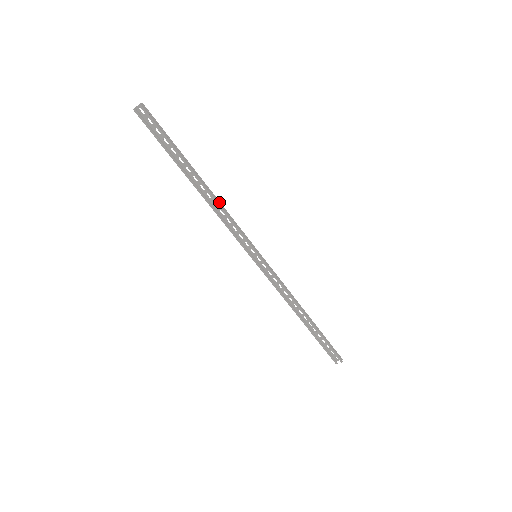
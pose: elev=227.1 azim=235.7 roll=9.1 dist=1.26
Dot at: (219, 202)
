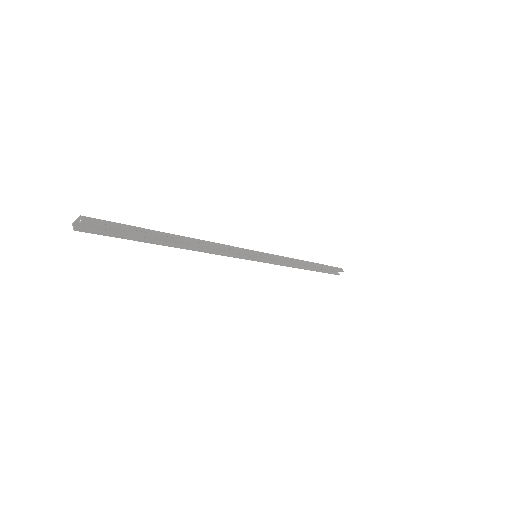
Dot at: (207, 242)
